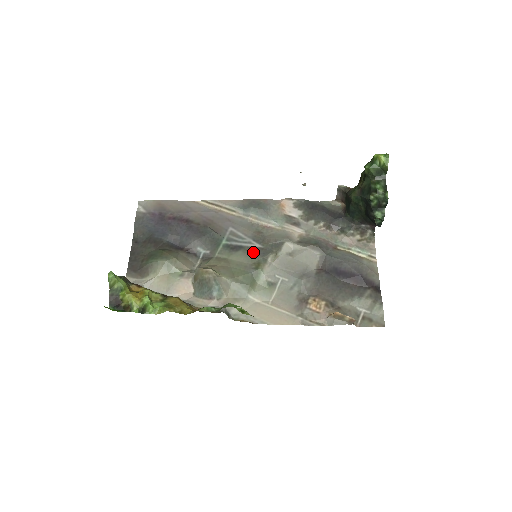
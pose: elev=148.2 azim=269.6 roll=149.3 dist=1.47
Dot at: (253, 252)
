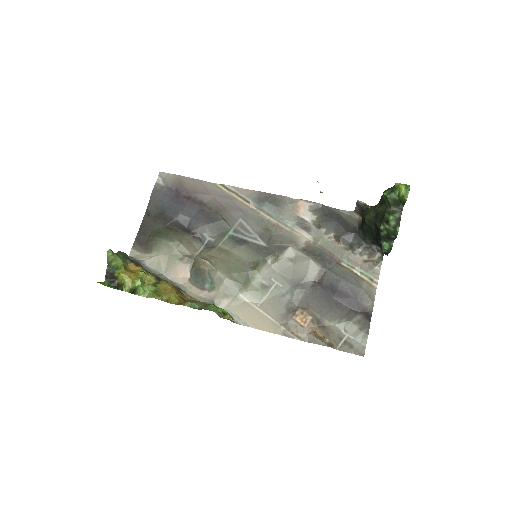
Dot at: (256, 250)
